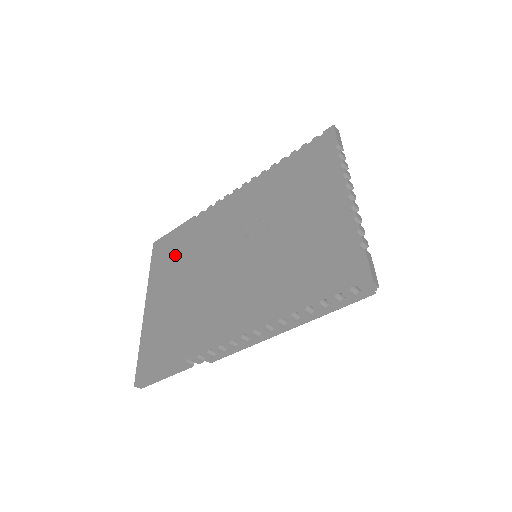
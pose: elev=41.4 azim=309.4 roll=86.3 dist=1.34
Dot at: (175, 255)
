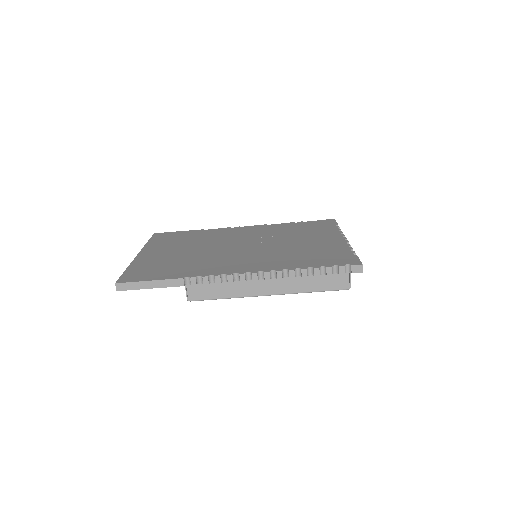
Dot at: (179, 240)
